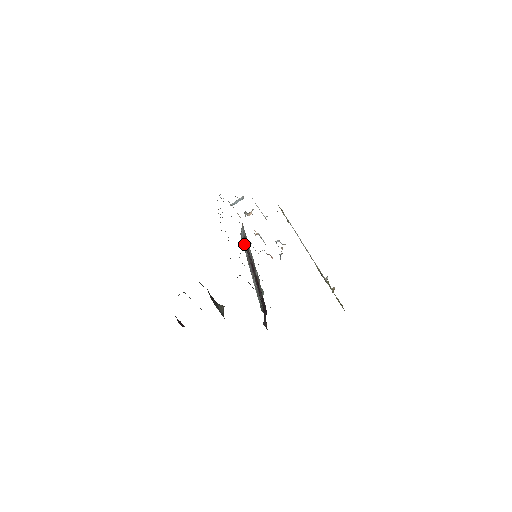
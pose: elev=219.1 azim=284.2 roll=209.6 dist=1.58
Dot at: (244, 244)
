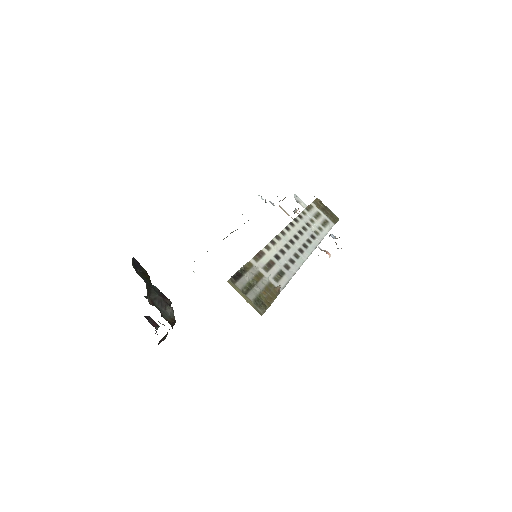
Dot at: occluded
